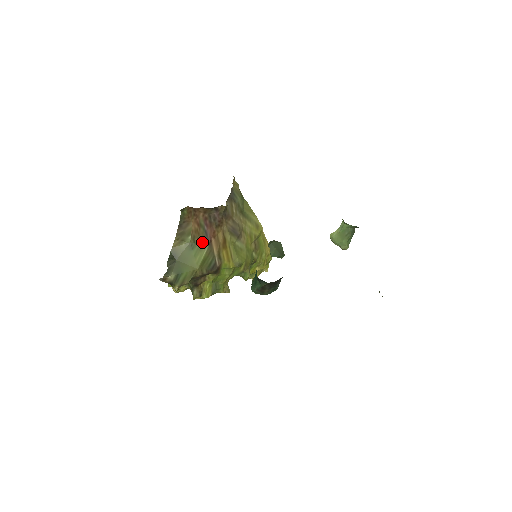
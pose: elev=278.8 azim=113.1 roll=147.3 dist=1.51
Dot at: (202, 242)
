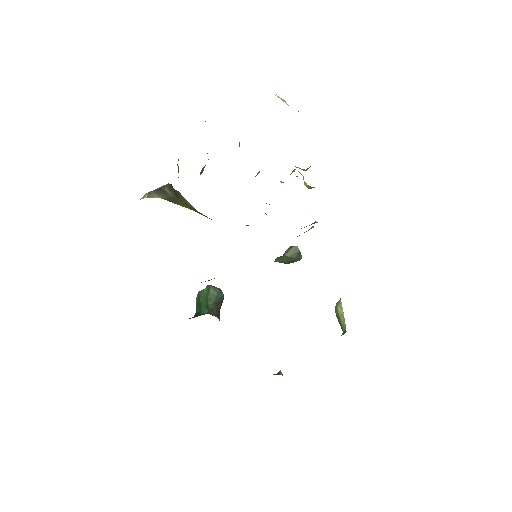
Dot at: (211, 219)
